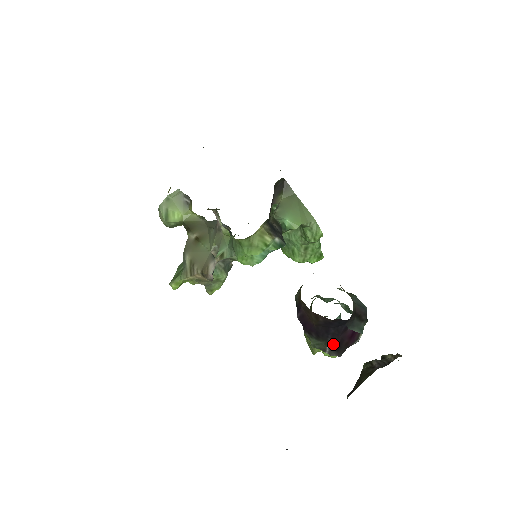
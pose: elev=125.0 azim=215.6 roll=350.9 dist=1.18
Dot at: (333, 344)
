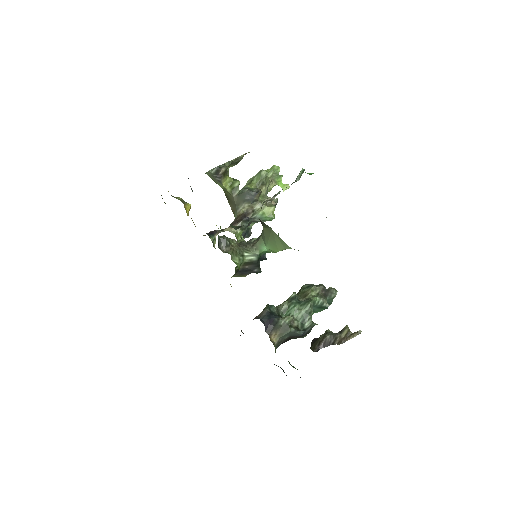
Dot at: occluded
